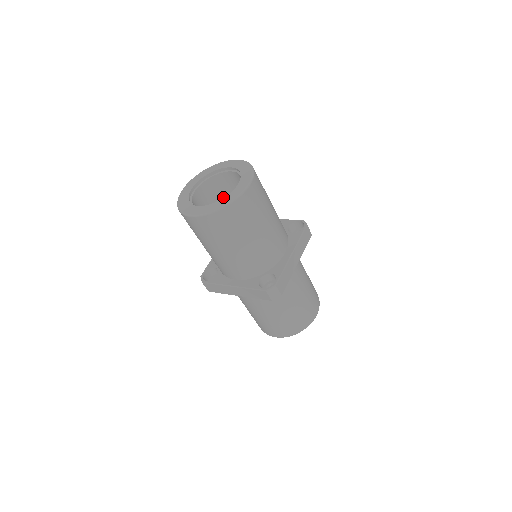
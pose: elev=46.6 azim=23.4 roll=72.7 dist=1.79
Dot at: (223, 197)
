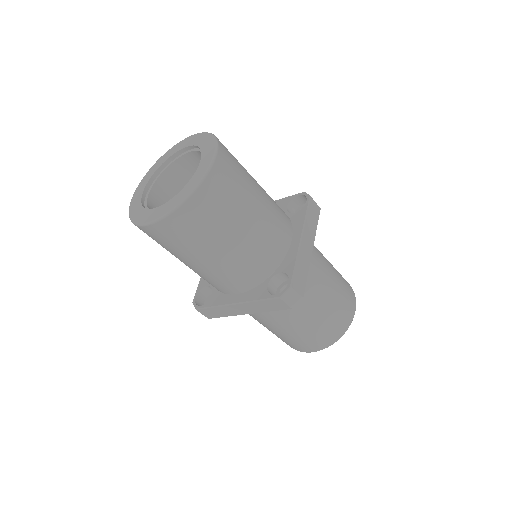
Dot at: occluded
